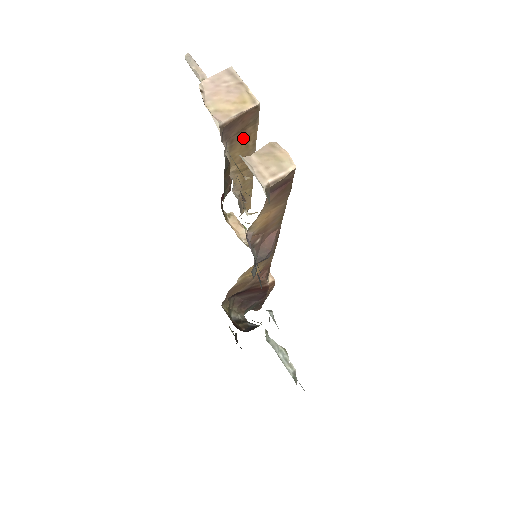
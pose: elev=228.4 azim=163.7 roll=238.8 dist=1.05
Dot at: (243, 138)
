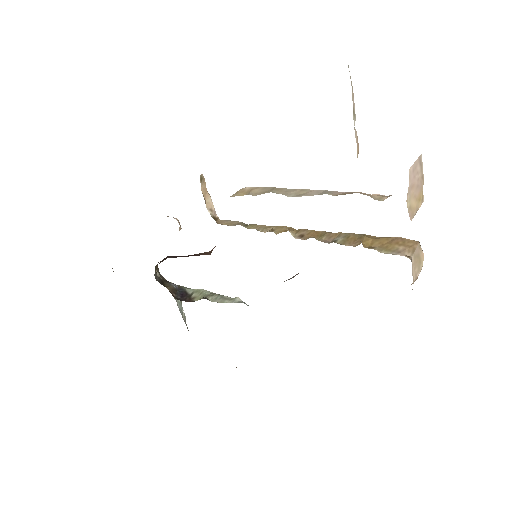
Dot at: occluded
